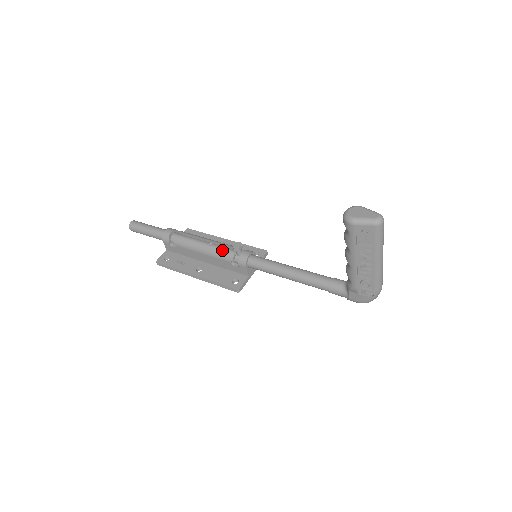
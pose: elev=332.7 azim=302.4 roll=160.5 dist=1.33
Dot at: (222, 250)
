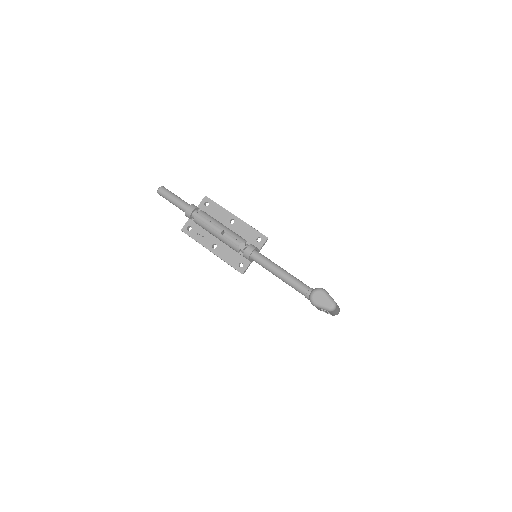
Dot at: (231, 243)
